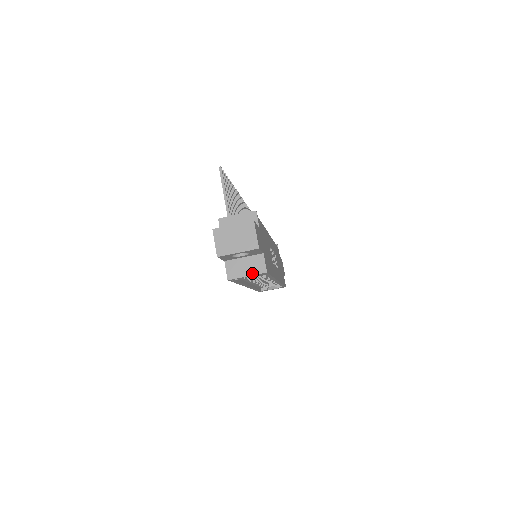
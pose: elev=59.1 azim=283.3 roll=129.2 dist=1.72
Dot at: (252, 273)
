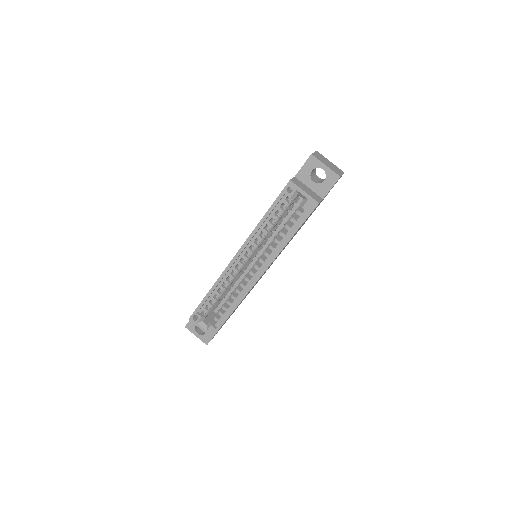
Dot at: (309, 194)
